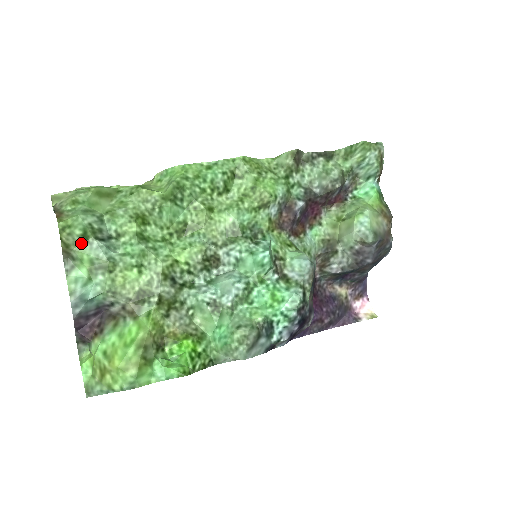
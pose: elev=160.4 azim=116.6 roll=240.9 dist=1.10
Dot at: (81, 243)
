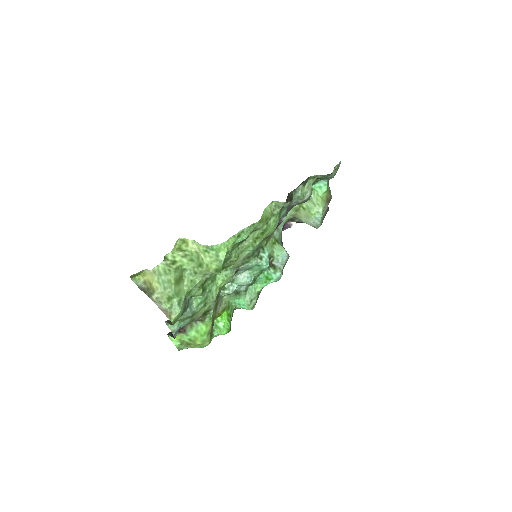
Dot at: occluded
